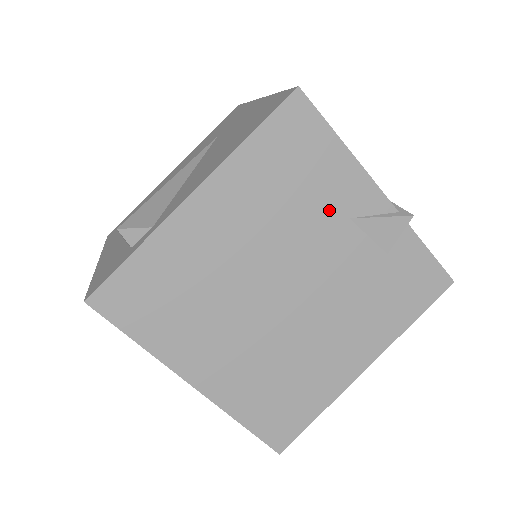
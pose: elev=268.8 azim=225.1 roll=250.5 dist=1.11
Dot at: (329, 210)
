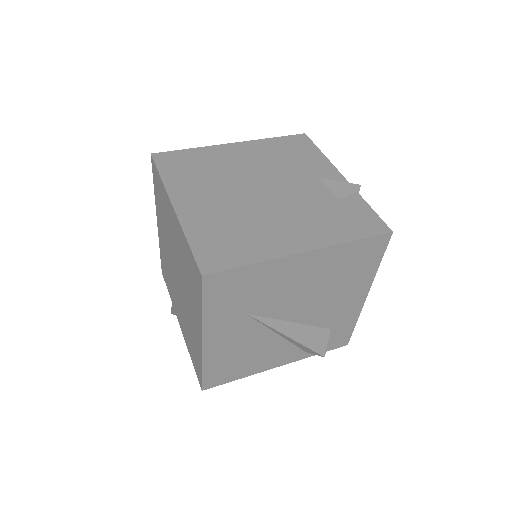
Dot at: (305, 171)
